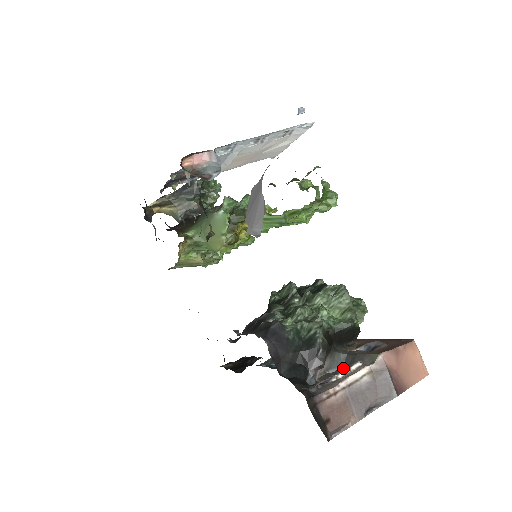
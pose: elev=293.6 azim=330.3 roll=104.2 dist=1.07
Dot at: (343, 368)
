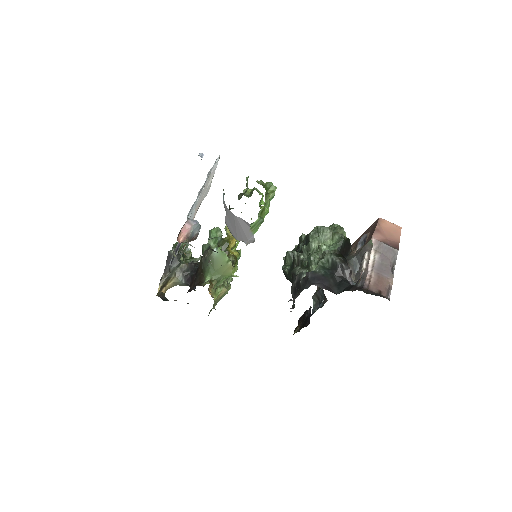
Dot at: (361, 262)
